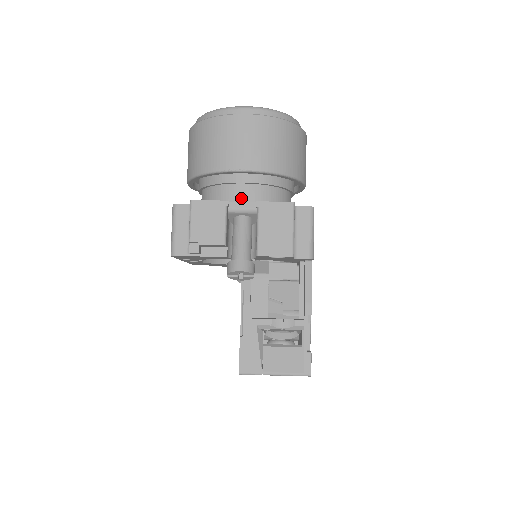
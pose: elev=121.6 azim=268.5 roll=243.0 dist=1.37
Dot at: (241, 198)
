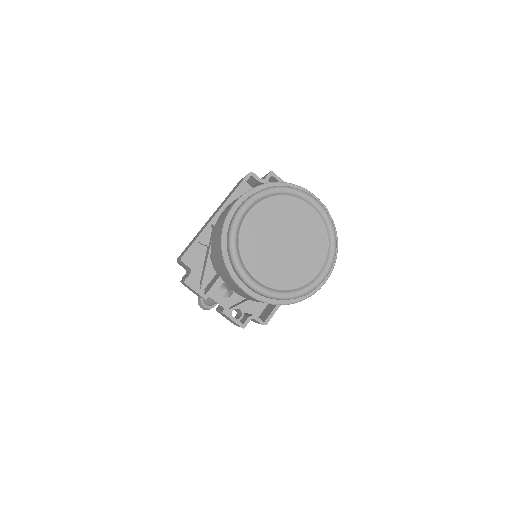
Dot at: occluded
